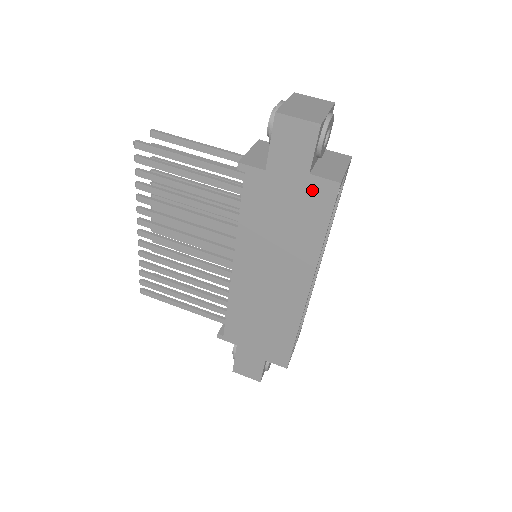
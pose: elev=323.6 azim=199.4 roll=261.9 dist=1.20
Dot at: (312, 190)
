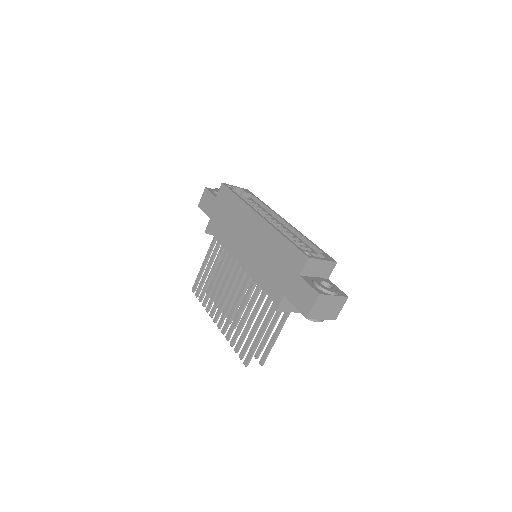
Dot at: (221, 198)
